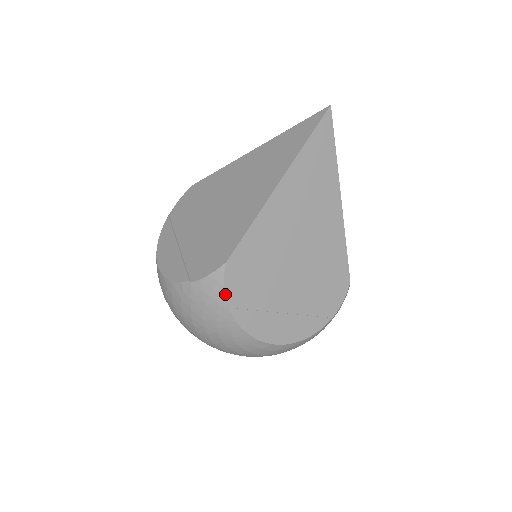
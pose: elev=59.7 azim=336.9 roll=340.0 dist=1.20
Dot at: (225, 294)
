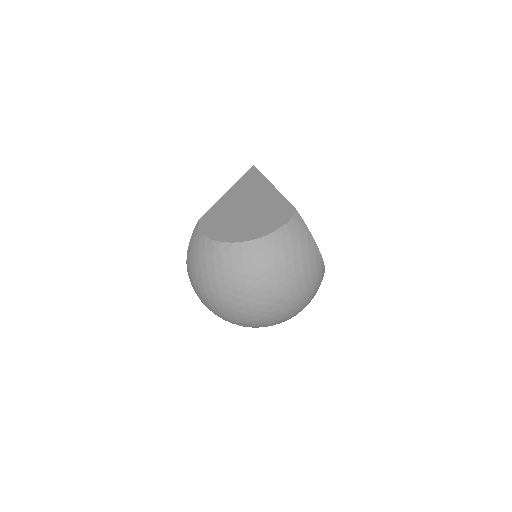
Dot at: (305, 224)
